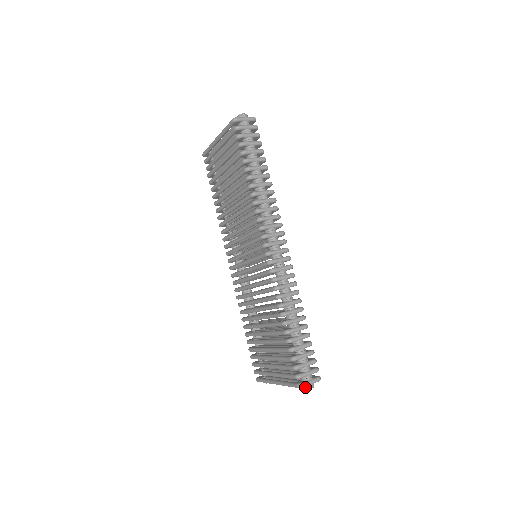
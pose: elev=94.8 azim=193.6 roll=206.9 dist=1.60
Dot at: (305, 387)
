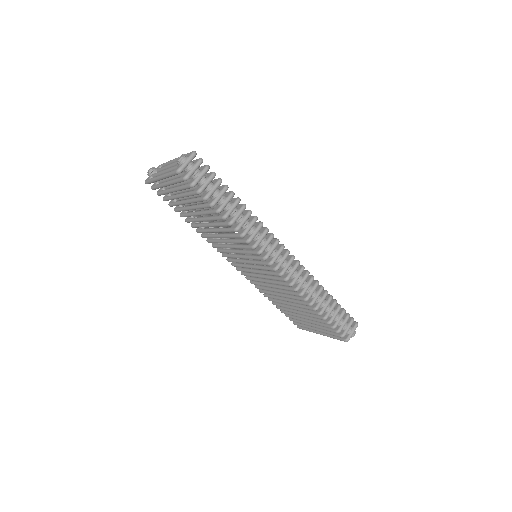
Dot at: (350, 337)
